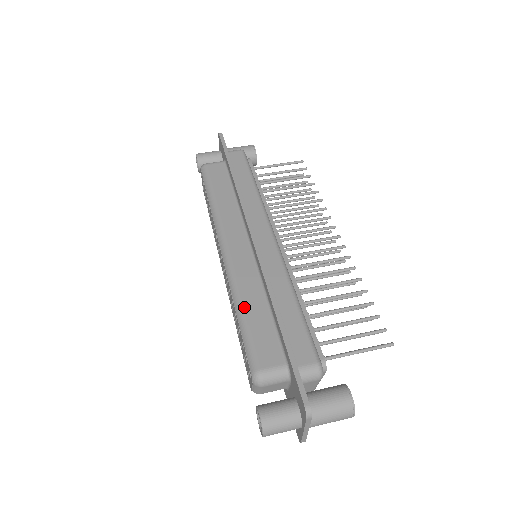
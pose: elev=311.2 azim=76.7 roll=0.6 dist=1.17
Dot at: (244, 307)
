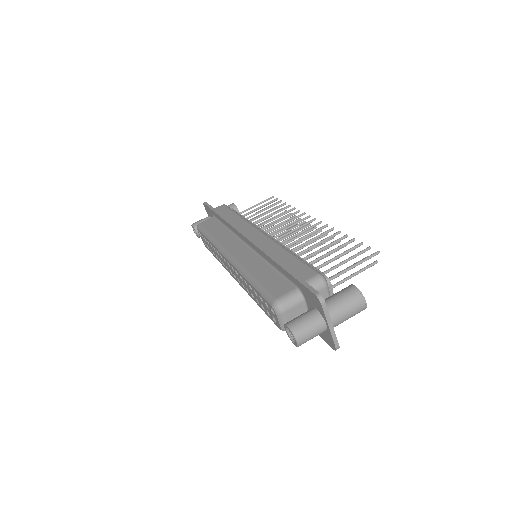
Dot at: (253, 274)
